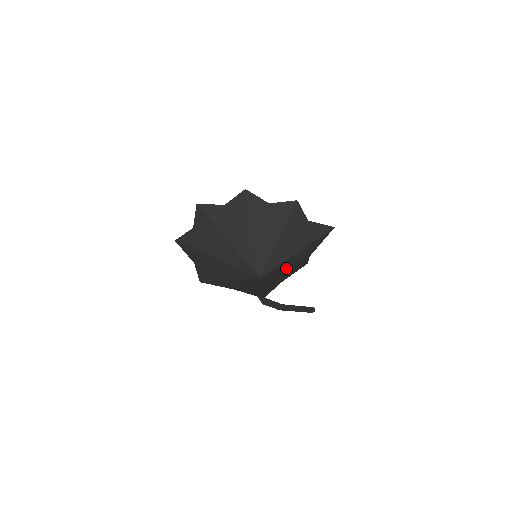
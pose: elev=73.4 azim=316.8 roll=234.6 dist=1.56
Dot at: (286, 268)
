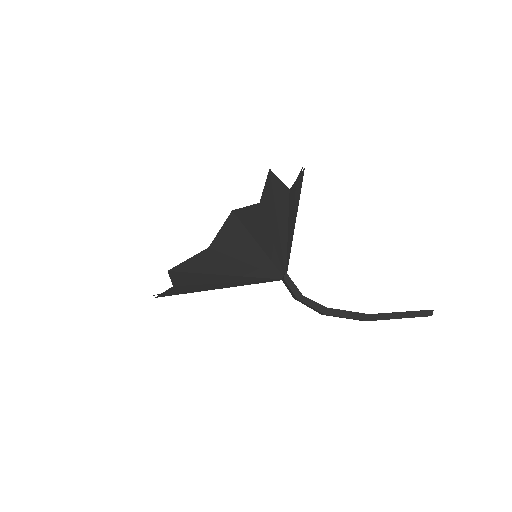
Dot at: (278, 219)
